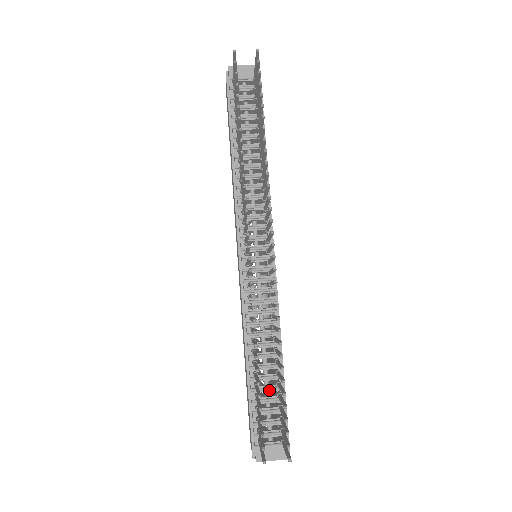
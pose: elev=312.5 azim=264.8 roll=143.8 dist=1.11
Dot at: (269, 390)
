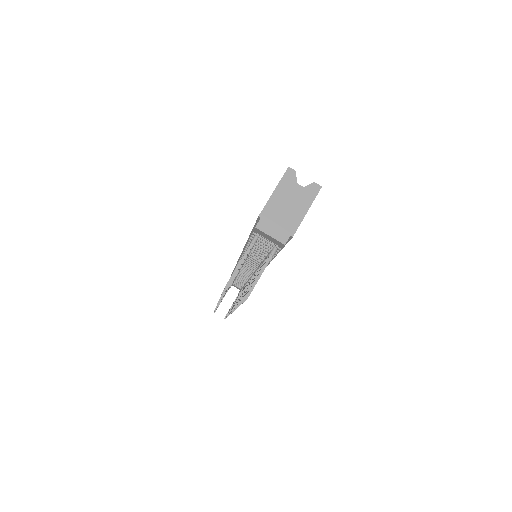
Dot at: (240, 283)
